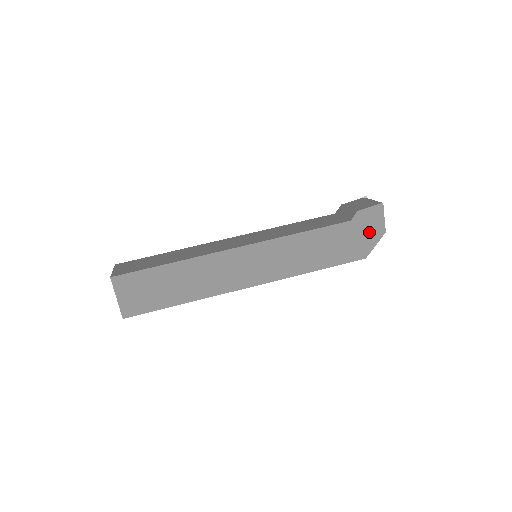
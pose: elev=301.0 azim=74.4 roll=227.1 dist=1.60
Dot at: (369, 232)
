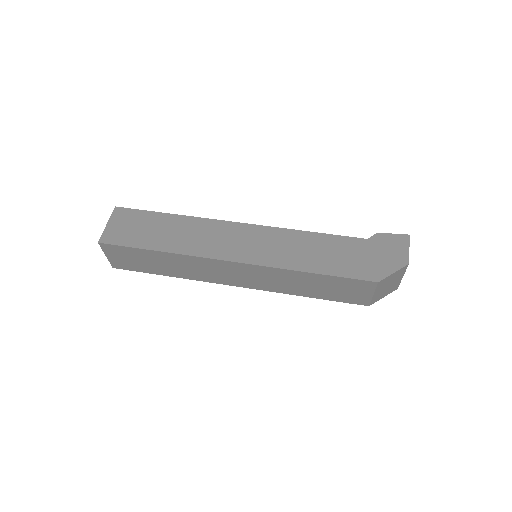
Dot at: (387, 257)
